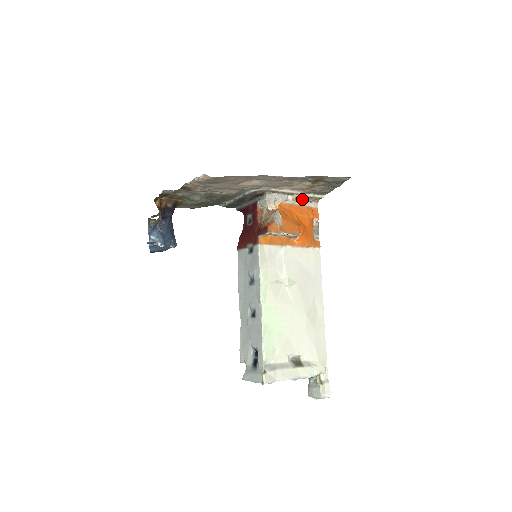
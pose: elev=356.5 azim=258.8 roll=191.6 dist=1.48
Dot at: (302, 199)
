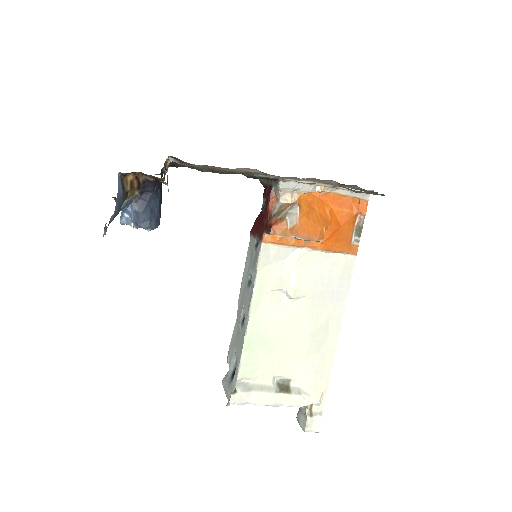
Dot at: occluded
